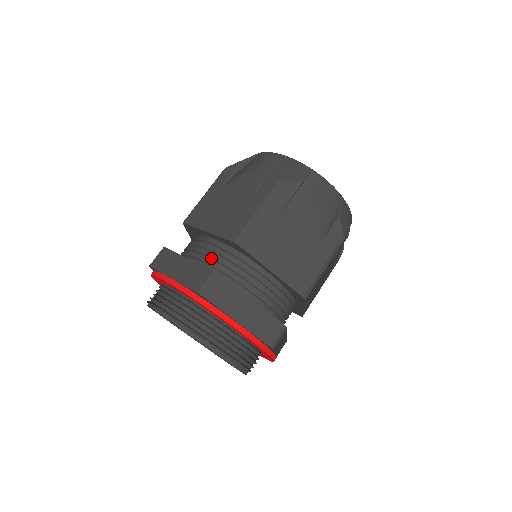
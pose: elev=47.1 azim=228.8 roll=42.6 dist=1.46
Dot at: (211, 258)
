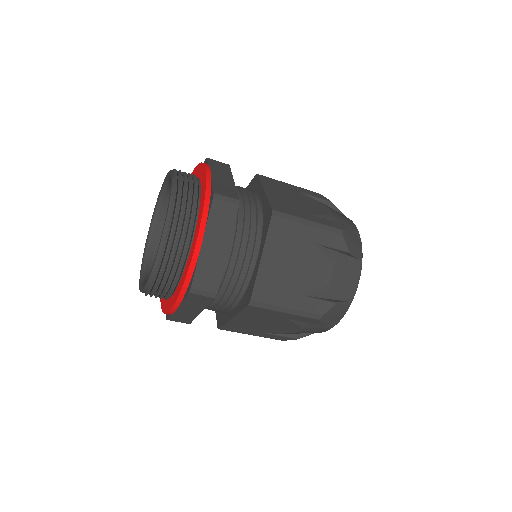
Dot at: (244, 201)
